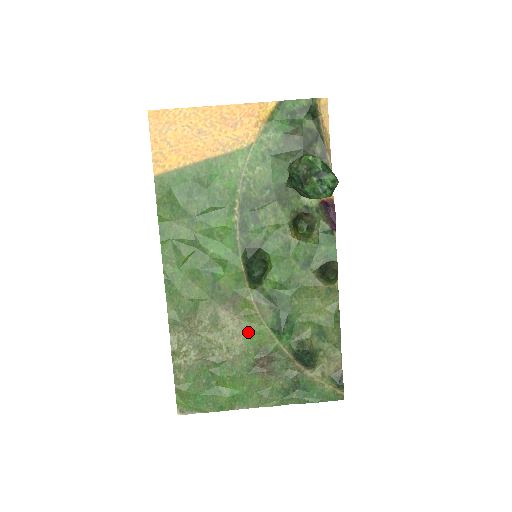
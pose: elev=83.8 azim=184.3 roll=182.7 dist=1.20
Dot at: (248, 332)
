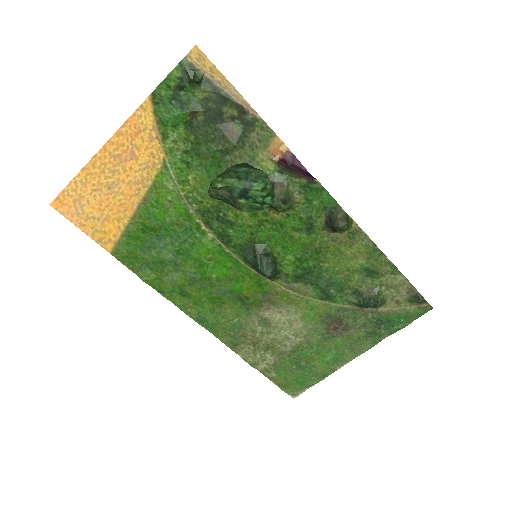
Dot at: (301, 313)
